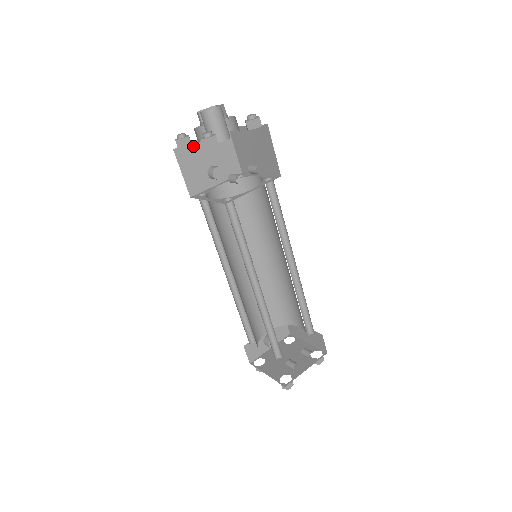
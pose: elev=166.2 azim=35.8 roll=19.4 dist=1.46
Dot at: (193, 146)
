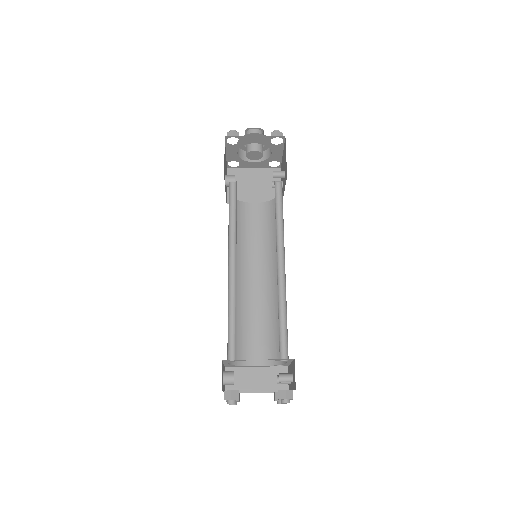
Dot at: (225, 151)
